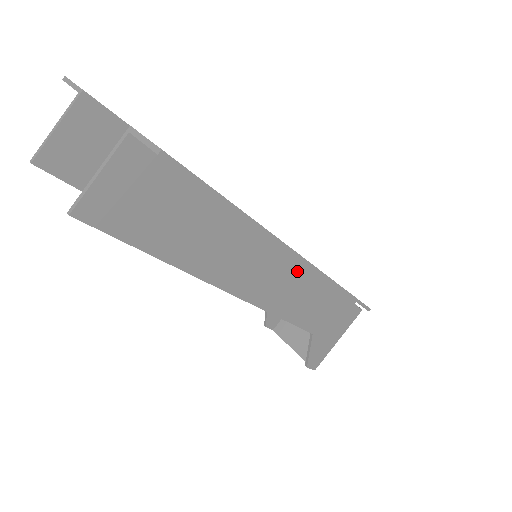
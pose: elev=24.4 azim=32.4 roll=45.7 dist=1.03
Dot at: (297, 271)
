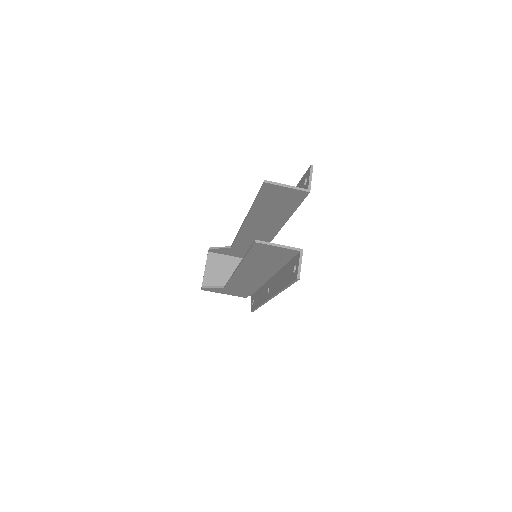
Dot at: (259, 282)
